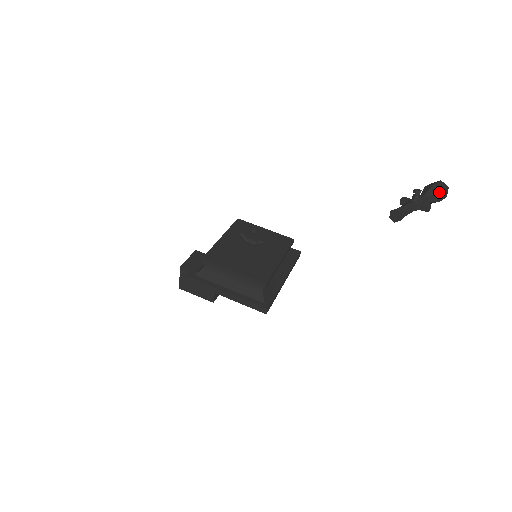
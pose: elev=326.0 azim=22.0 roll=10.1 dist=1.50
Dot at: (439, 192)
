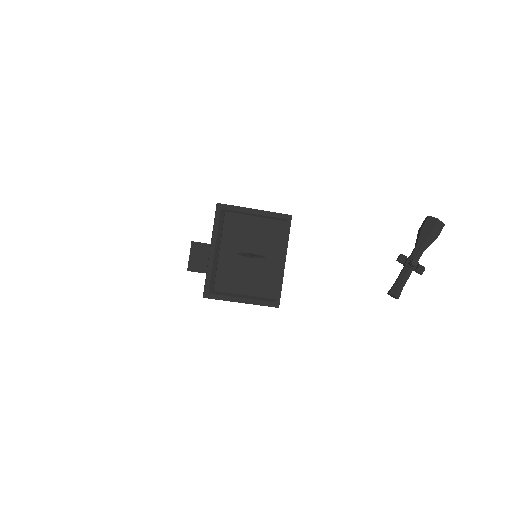
Dot at: occluded
